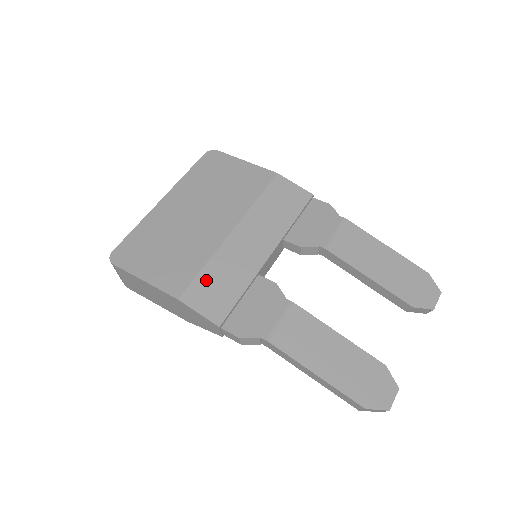
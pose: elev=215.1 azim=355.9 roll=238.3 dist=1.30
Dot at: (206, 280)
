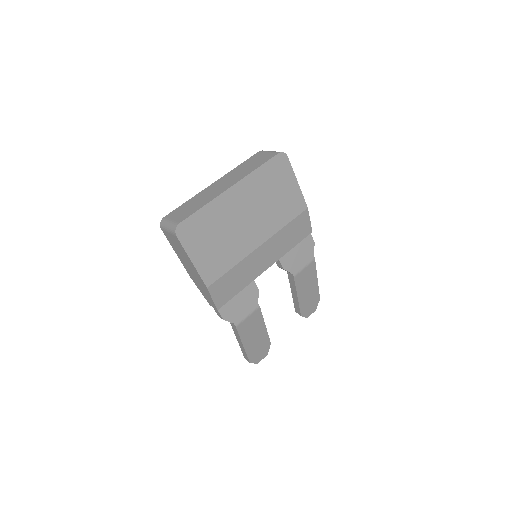
Dot at: (228, 278)
